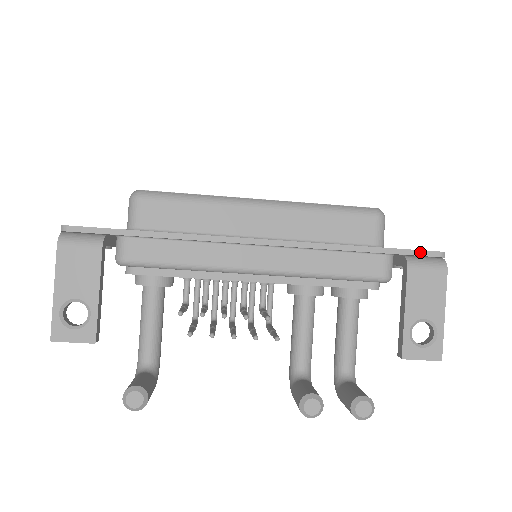
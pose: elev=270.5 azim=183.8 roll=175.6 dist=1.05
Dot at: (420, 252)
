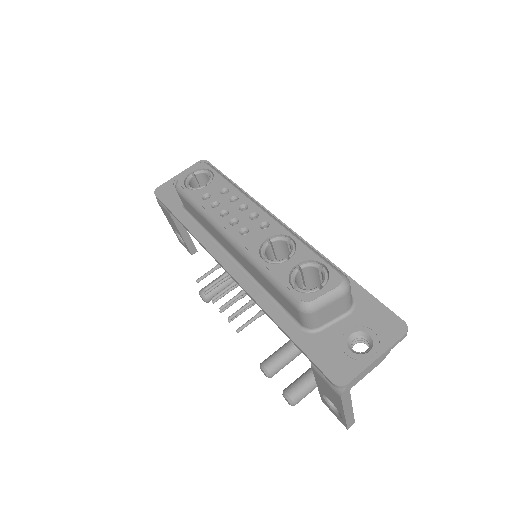
Dot at: (317, 367)
